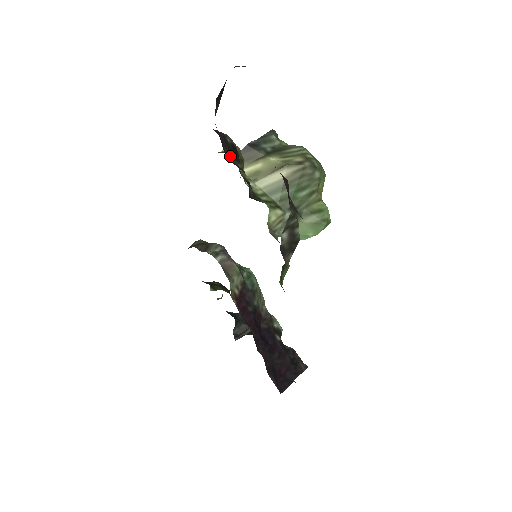
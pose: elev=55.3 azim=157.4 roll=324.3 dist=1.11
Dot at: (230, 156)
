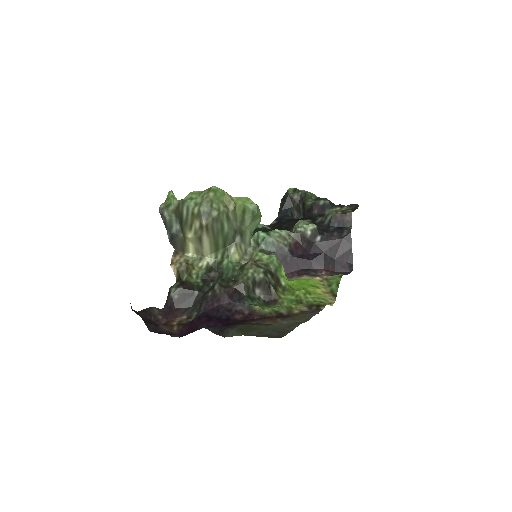
Dot at: (189, 303)
